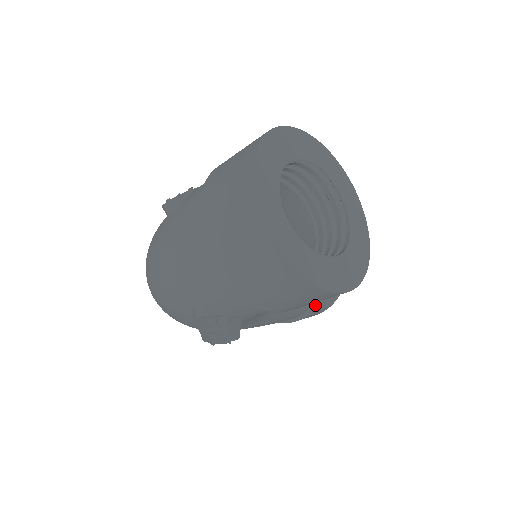
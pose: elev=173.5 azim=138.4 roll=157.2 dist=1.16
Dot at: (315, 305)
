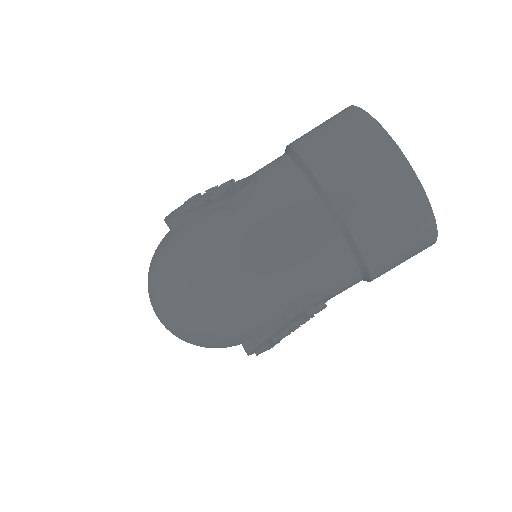
Dot at: occluded
